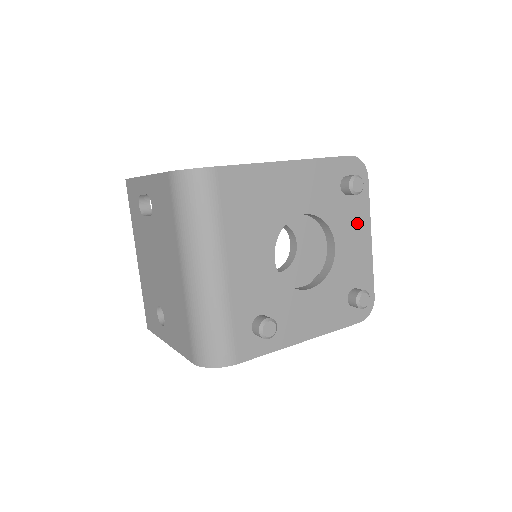
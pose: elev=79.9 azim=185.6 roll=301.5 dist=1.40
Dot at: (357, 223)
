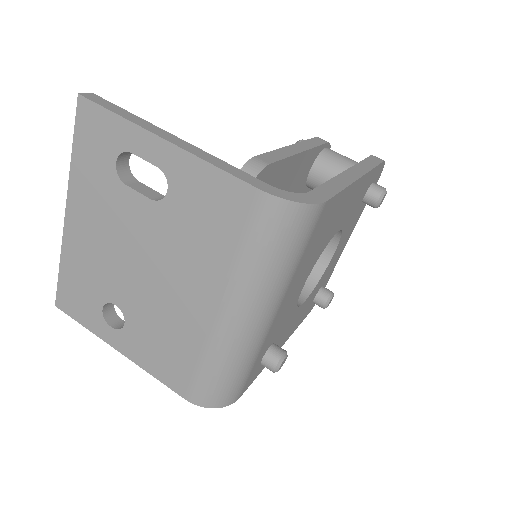
Dot at: (352, 227)
